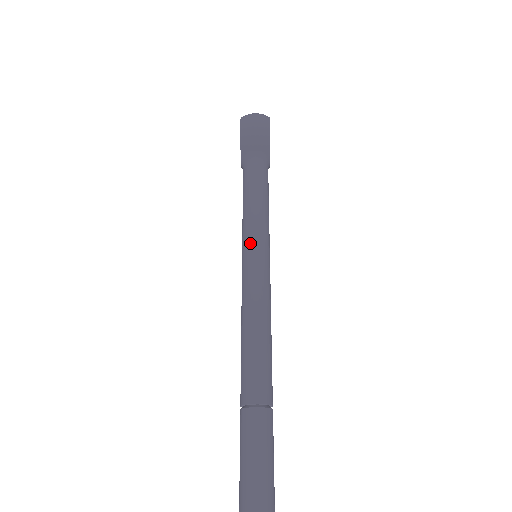
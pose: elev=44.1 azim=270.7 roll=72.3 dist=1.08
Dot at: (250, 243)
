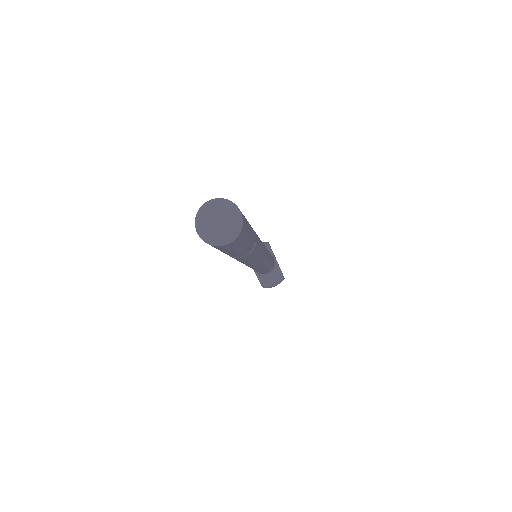
Dot at: occluded
